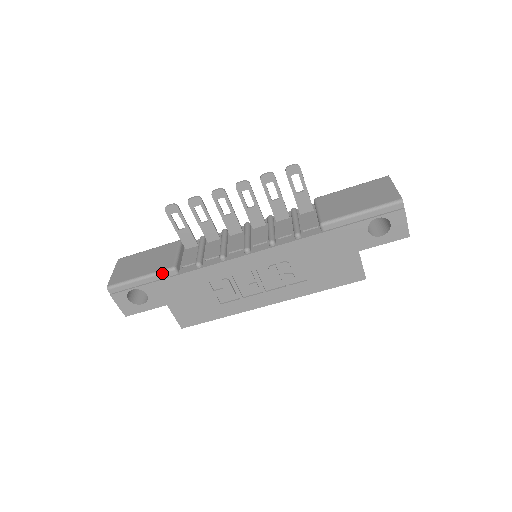
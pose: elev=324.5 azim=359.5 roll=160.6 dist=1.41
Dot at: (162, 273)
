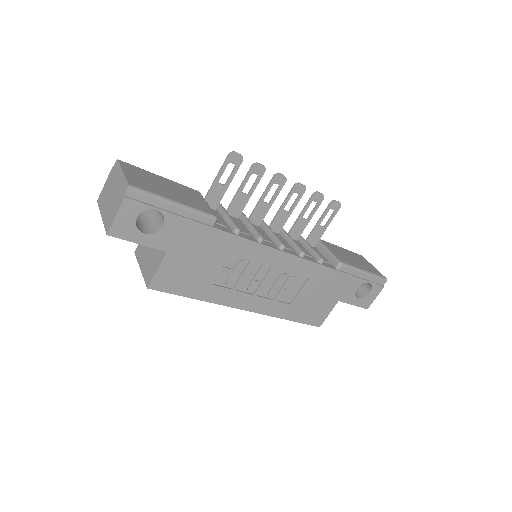
Dot at: (203, 215)
